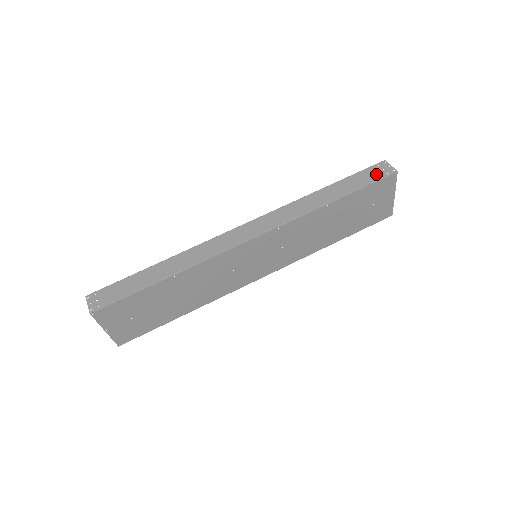
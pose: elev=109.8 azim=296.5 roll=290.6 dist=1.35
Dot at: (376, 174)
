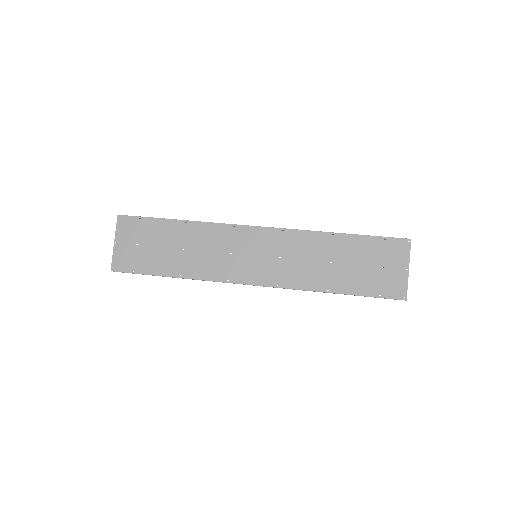
Dot at: occluded
